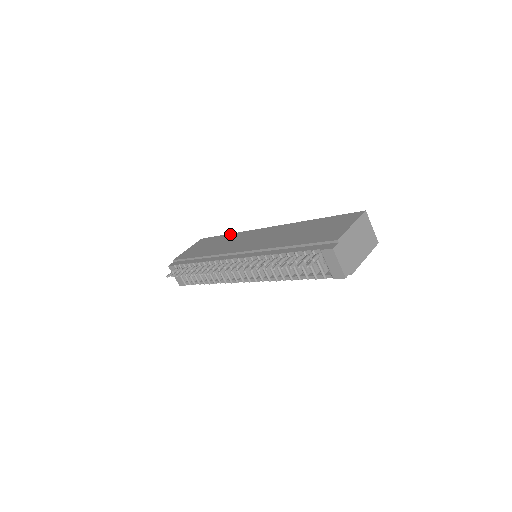
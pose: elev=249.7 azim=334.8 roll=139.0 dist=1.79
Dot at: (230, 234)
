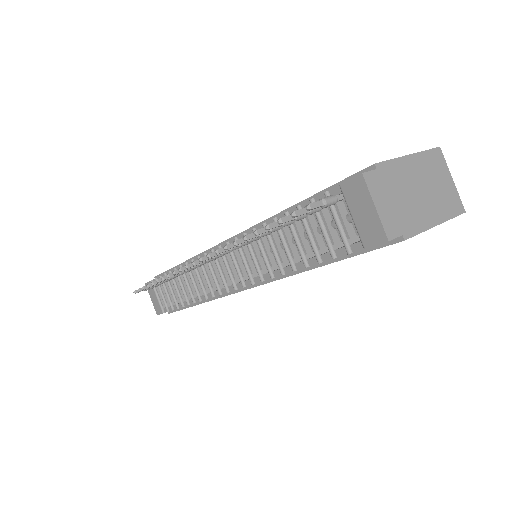
Dot at: occluded
